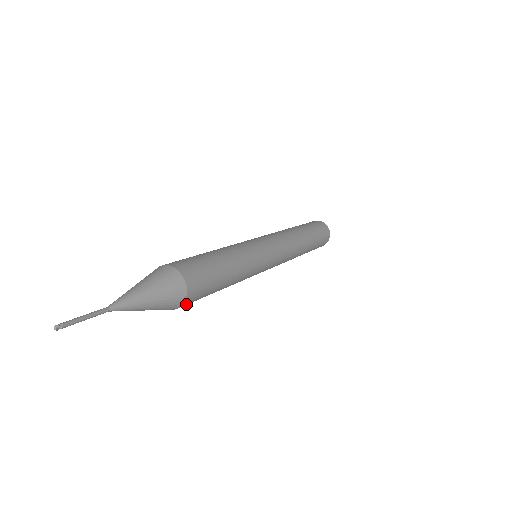
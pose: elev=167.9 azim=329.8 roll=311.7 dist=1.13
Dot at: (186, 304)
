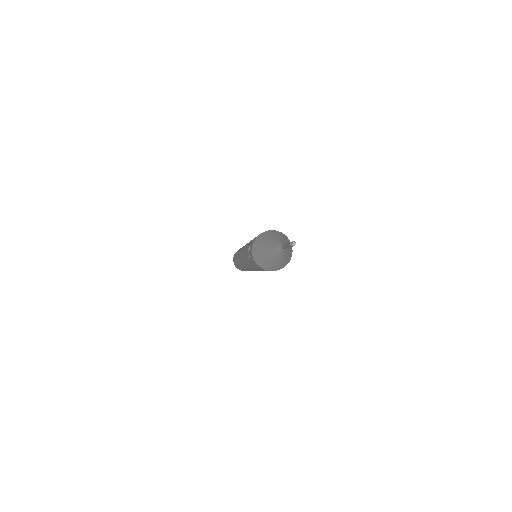
Dot at: occluded
